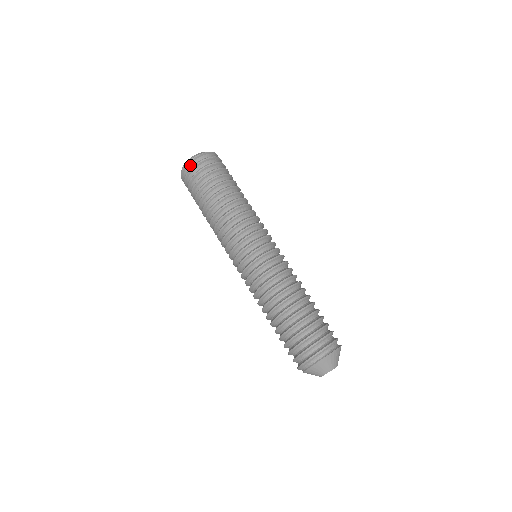
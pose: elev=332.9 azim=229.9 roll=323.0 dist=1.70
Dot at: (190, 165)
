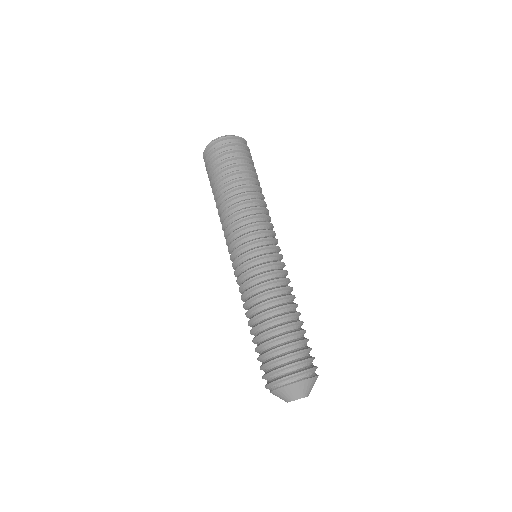
Dot at: (221, 142)
